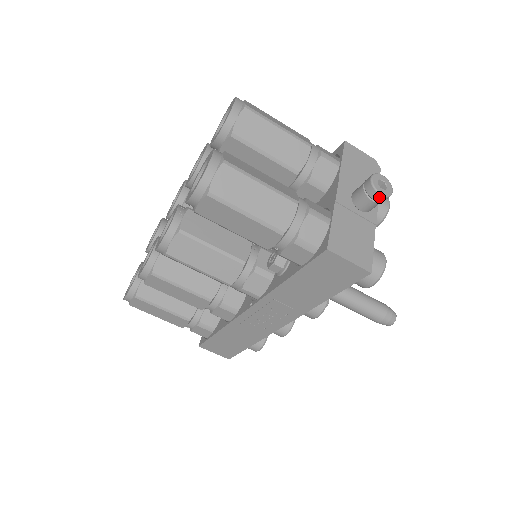
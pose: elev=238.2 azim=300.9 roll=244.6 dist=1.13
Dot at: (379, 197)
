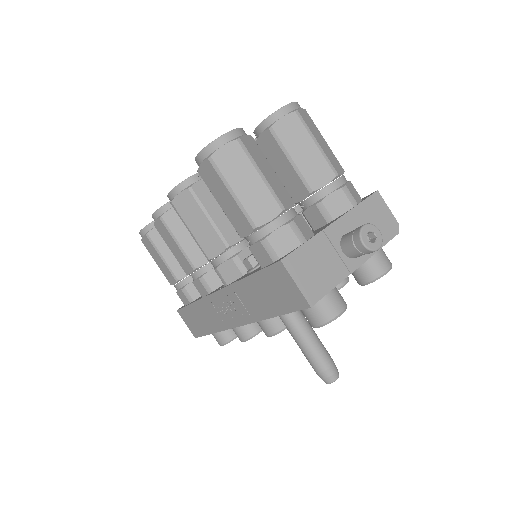
Dot at: (361, 245)
